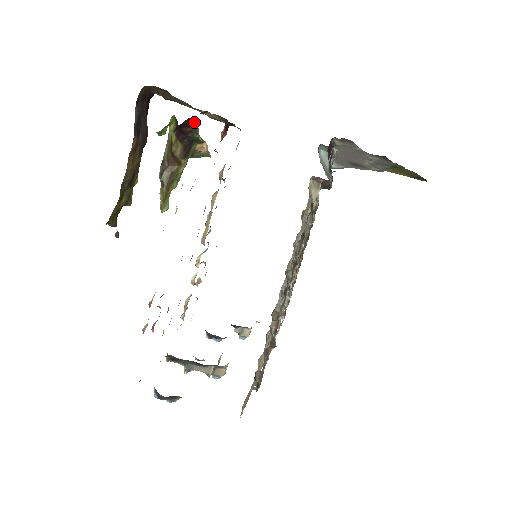
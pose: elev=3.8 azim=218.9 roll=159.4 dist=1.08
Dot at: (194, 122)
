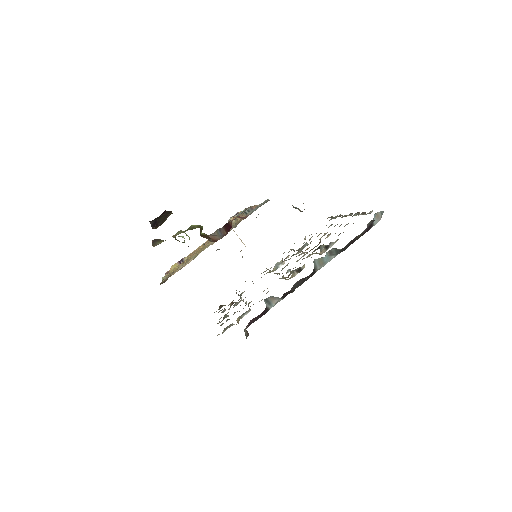
Dot at: occluded
